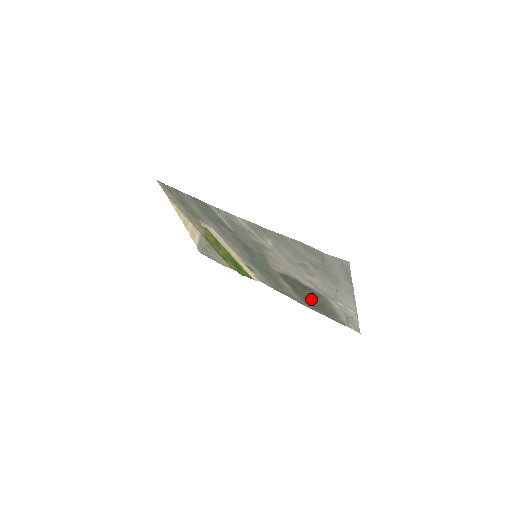
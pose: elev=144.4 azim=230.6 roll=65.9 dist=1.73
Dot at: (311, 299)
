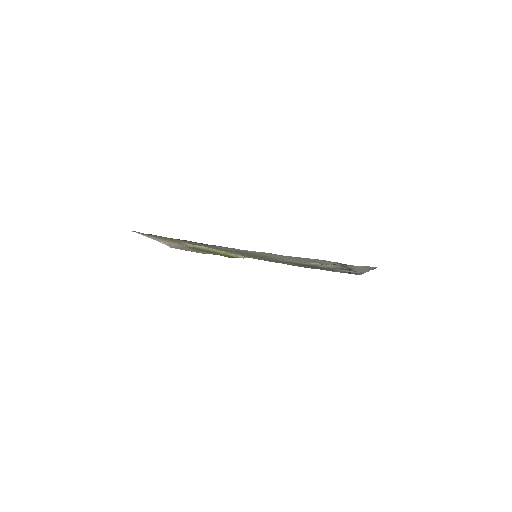
Dot at: occluded
